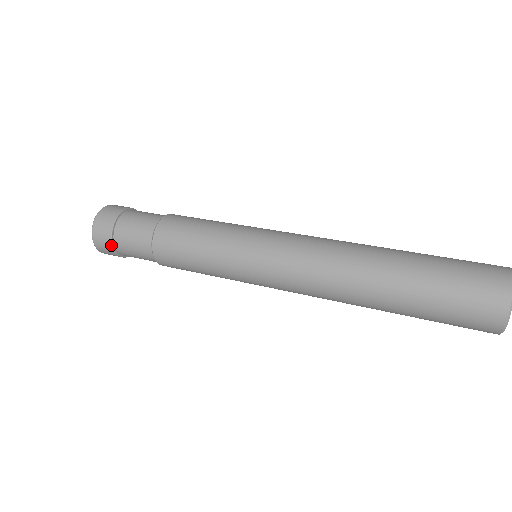
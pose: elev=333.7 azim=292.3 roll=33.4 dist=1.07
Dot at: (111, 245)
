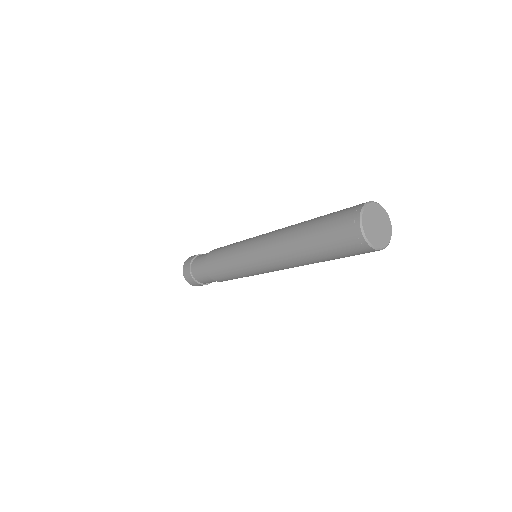
Dot at: (190, 275)
